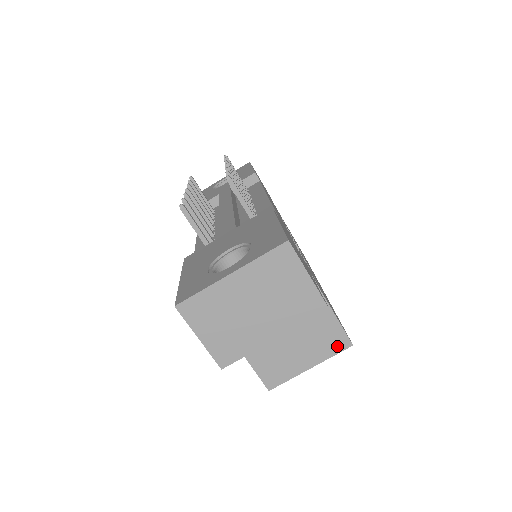
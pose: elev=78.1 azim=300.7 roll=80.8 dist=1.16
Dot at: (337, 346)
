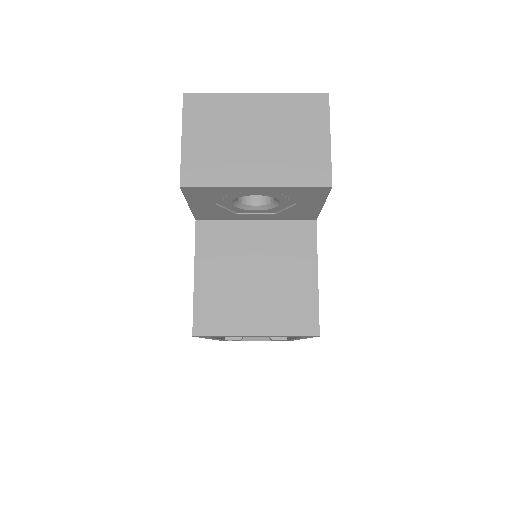
Dot at: (301, 325)
